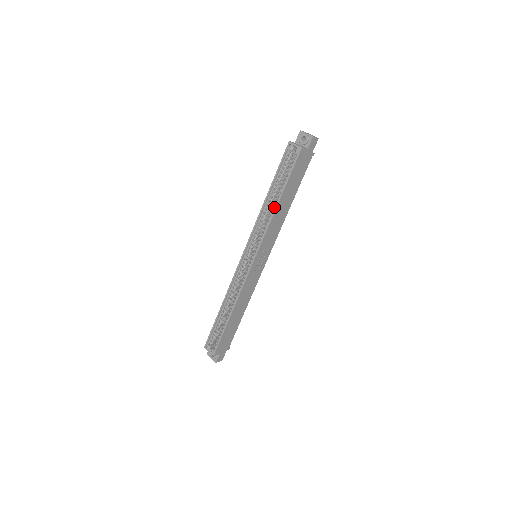
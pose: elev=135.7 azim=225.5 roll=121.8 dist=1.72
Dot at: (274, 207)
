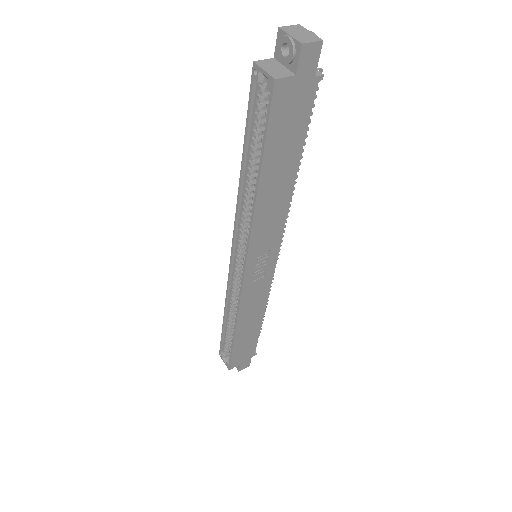
Dot at: (254, 194)
